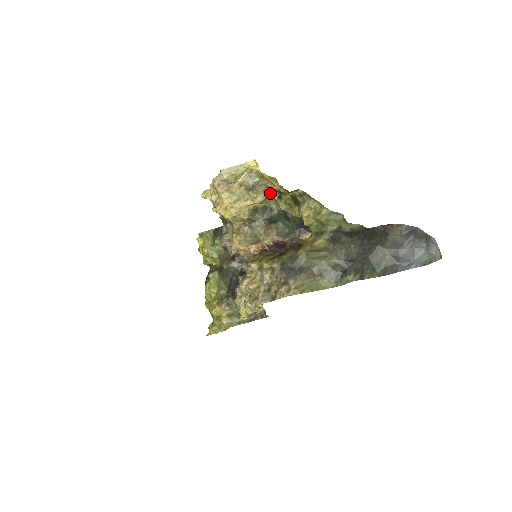
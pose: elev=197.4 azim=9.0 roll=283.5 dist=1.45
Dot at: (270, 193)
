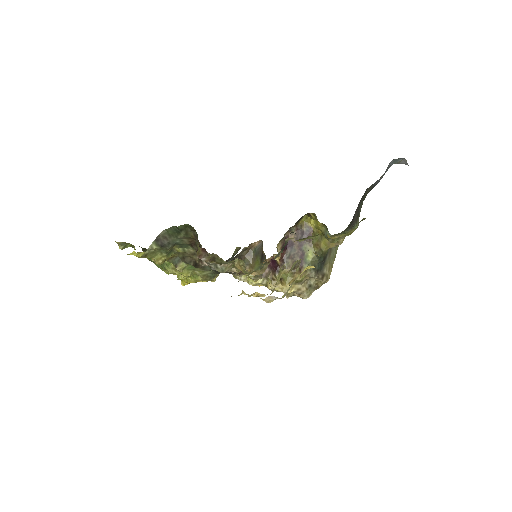
Dot at: occluded
